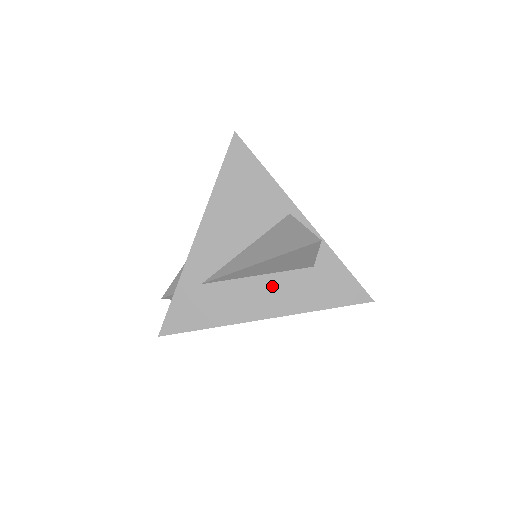
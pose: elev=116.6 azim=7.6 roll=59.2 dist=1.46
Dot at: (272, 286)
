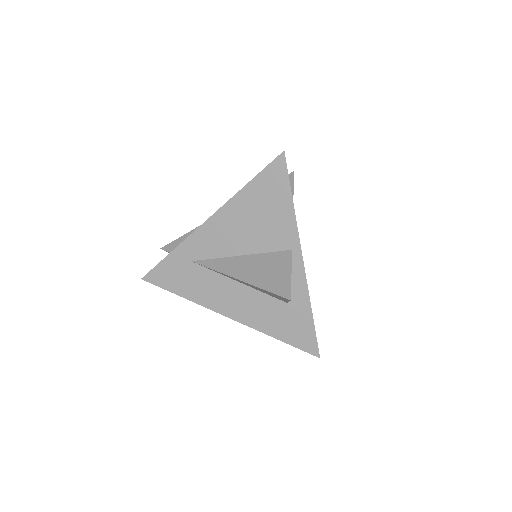
Dot at: (245, 297)
